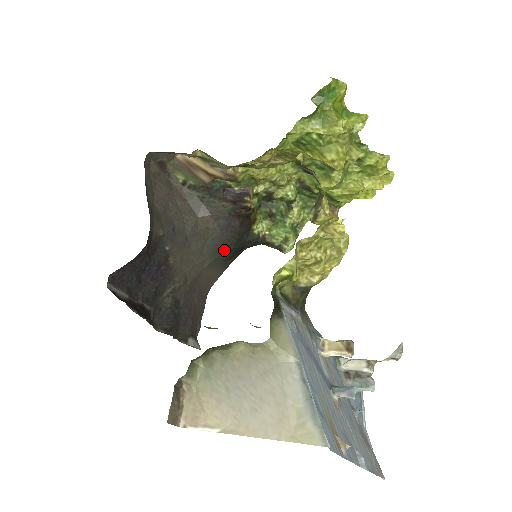
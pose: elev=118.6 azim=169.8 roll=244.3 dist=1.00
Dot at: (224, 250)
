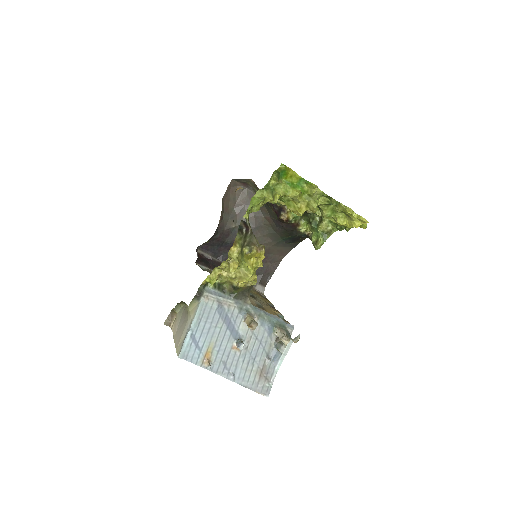
Dot at: (283, 238)
